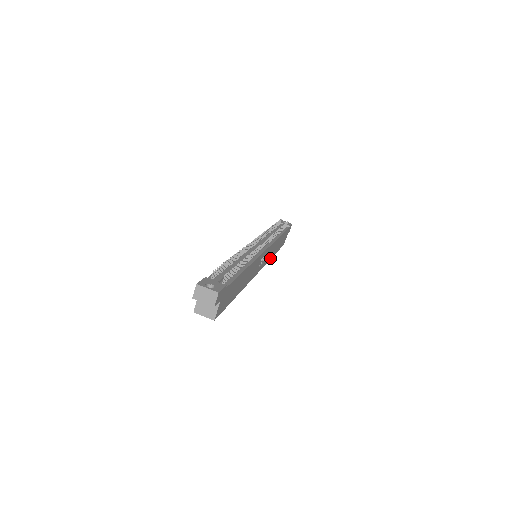
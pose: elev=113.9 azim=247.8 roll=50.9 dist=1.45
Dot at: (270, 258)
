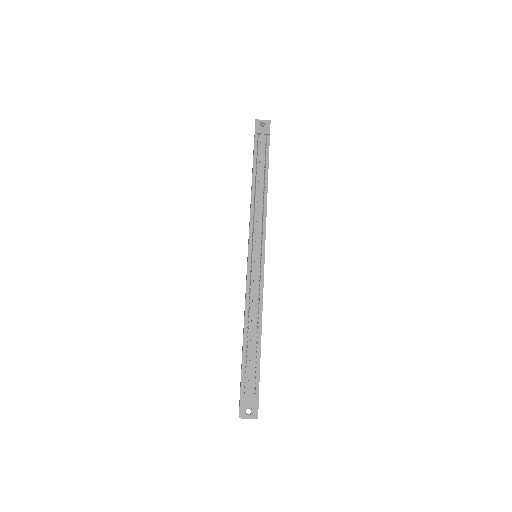
Dot at: occluded
